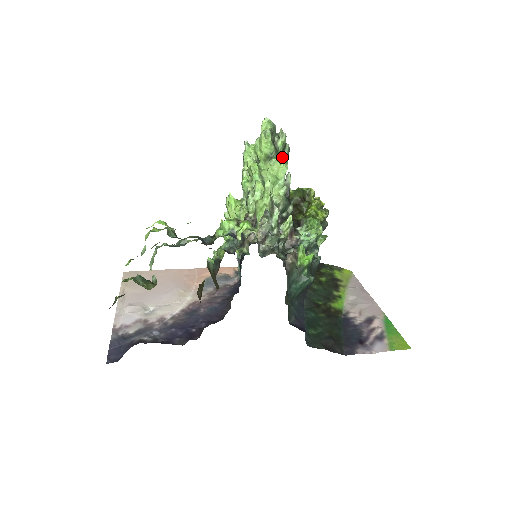
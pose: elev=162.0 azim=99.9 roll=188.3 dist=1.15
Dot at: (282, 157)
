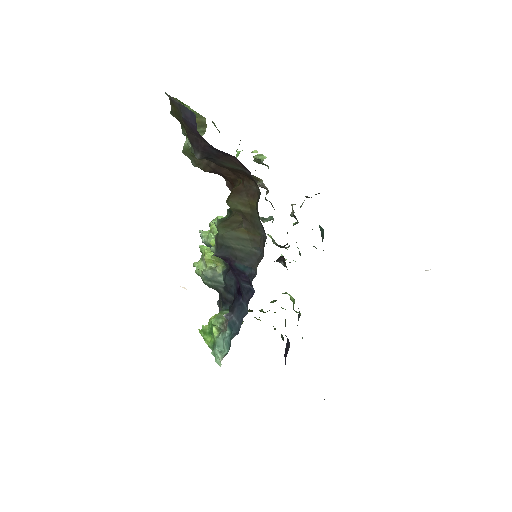
Dot at: occluded
